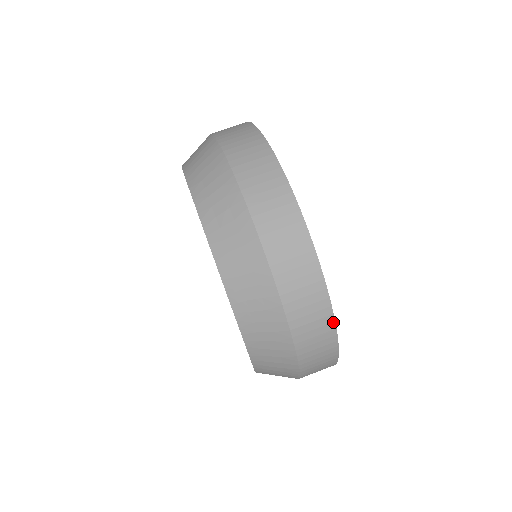
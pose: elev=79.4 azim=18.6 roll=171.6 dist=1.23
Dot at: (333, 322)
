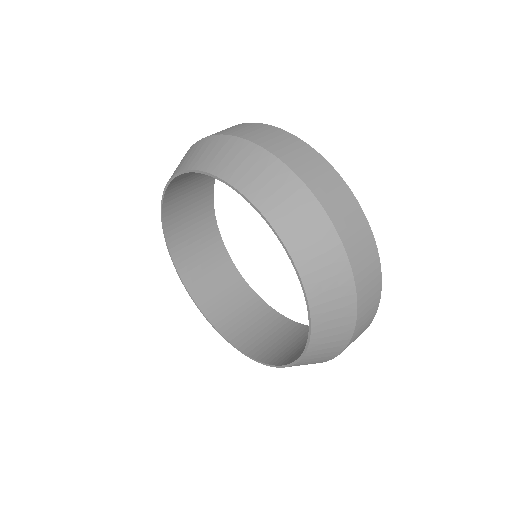
Dot at: (371, 233)
